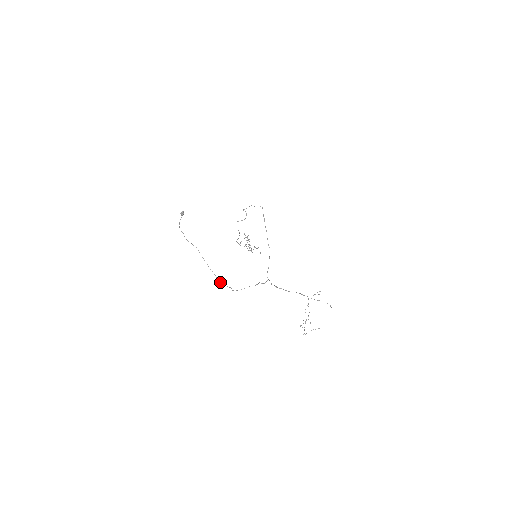
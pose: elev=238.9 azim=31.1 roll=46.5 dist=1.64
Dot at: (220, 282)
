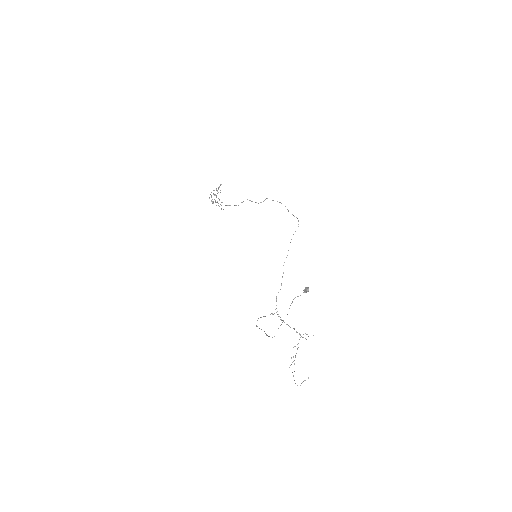
Dot at: occluded
